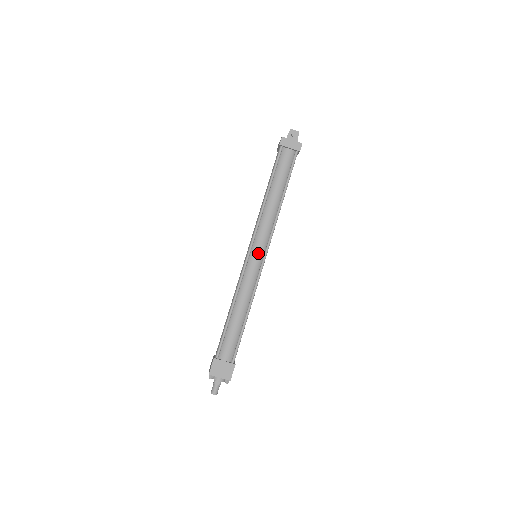
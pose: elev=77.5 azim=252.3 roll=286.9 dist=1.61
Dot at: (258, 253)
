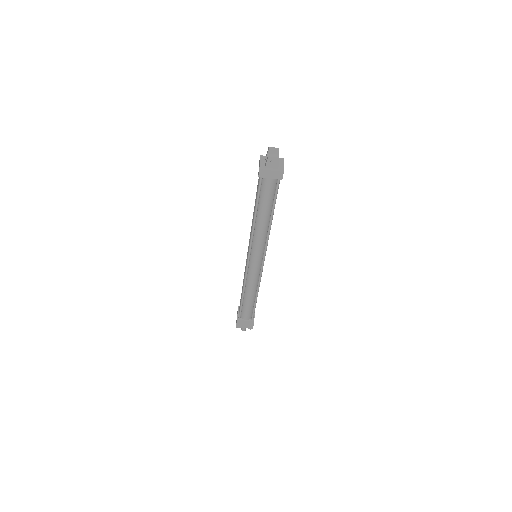
Dot at: (256, 261)
